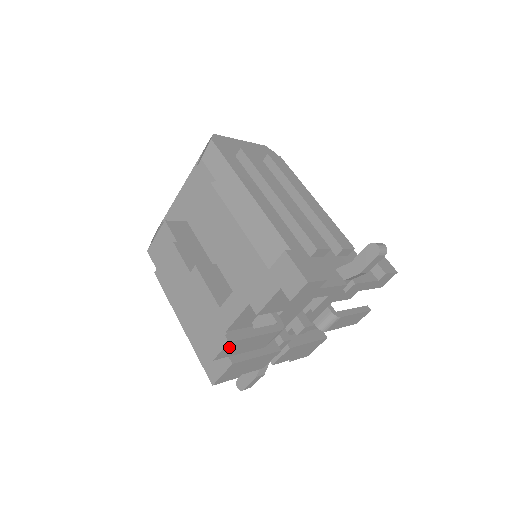
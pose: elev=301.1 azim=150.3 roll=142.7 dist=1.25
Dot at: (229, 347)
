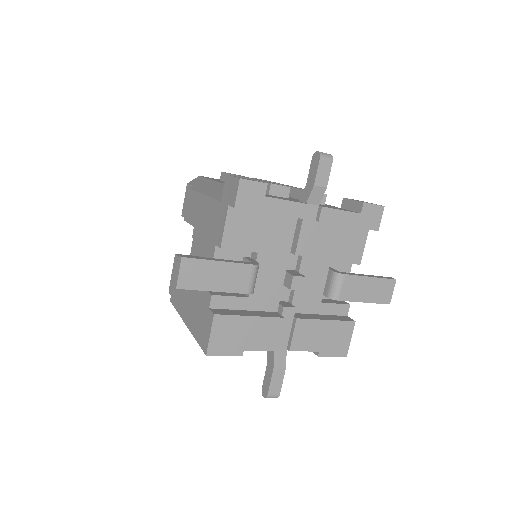
Dot at: (188, 269)
